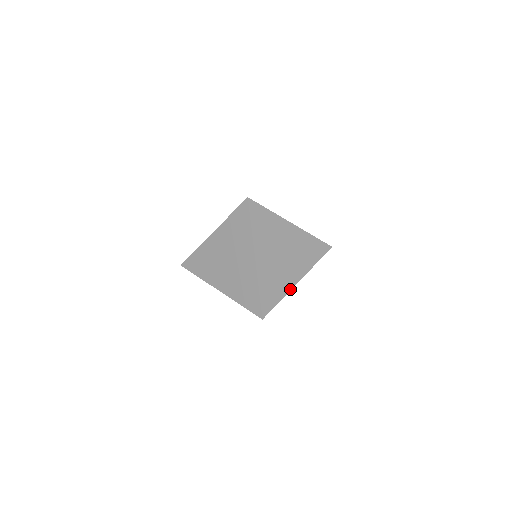
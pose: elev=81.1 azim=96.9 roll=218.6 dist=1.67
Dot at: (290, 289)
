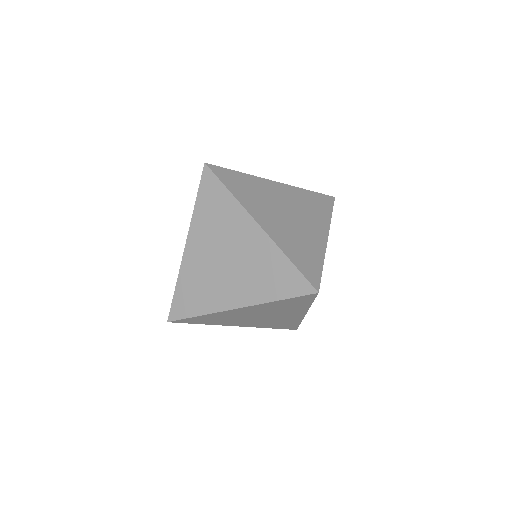
Dot at: (324, 249)
